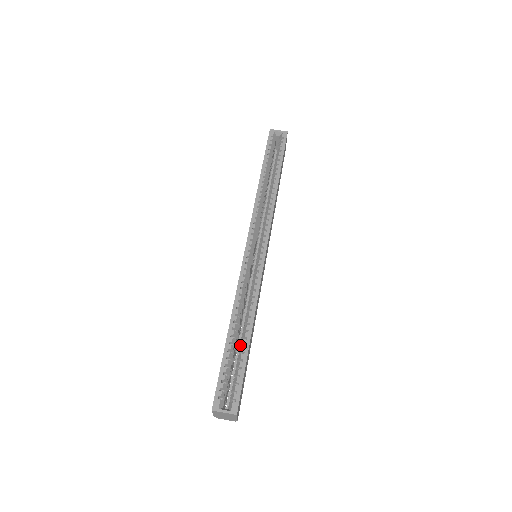
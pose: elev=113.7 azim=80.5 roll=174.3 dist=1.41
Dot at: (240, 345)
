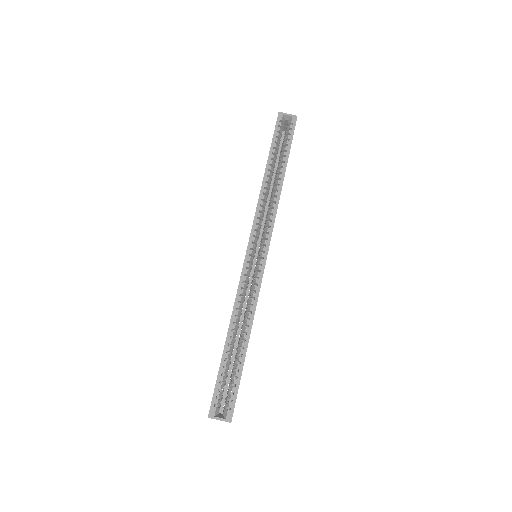
Dot at: (237, 353)
